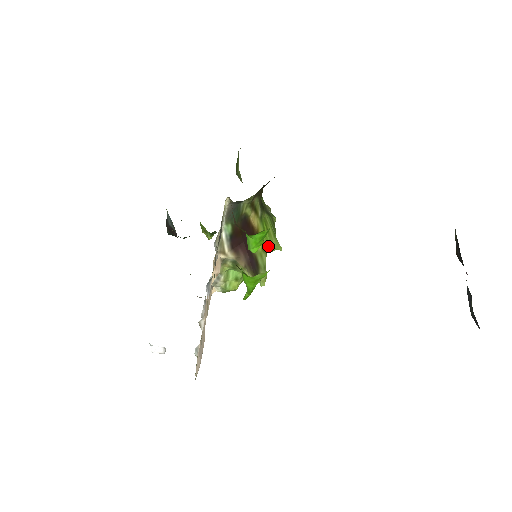
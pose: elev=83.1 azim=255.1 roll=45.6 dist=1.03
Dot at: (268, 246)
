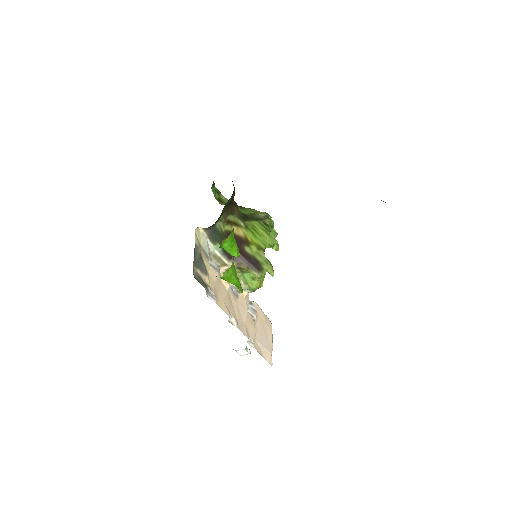
Dot at: (263, 245)
